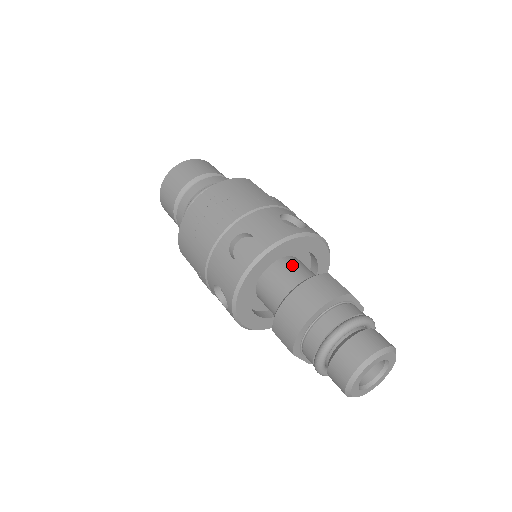
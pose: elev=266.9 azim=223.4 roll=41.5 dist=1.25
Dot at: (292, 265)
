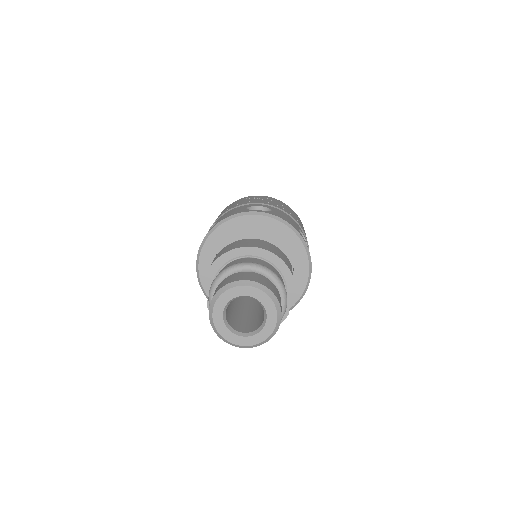
Dot at: occluded
